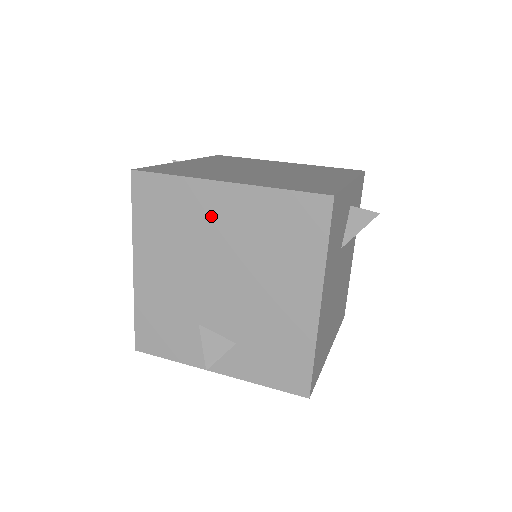
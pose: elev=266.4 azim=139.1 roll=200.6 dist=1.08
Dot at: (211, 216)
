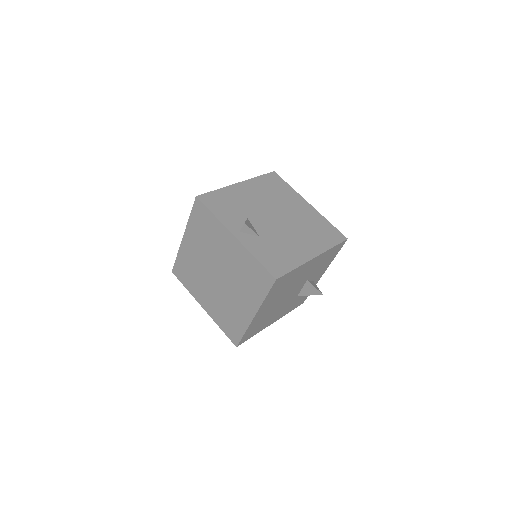
Dot at: (294, 204)
